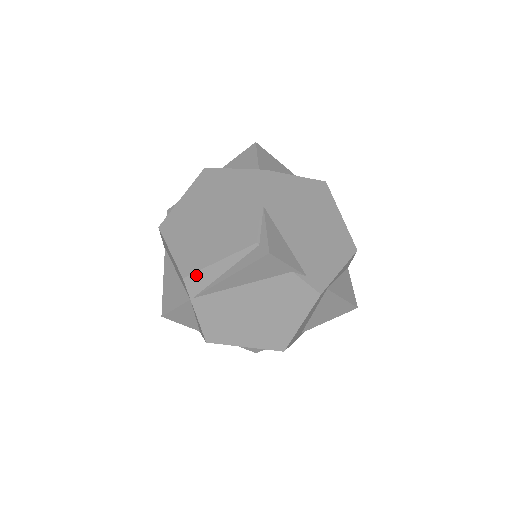
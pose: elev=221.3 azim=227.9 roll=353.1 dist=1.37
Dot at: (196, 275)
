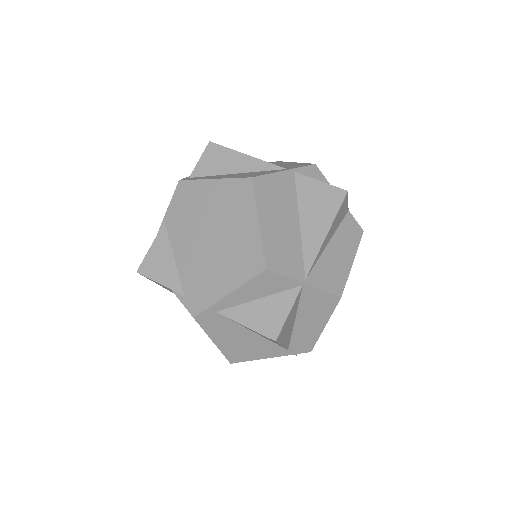
Dot at: occluded
